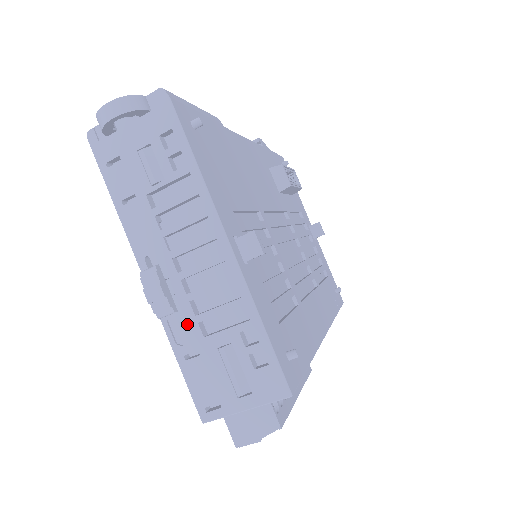
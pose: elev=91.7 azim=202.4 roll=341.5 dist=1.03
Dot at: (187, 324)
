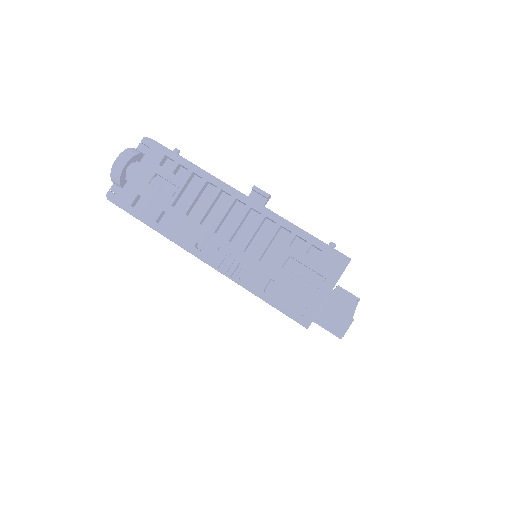
Dot at: (252, 267)
